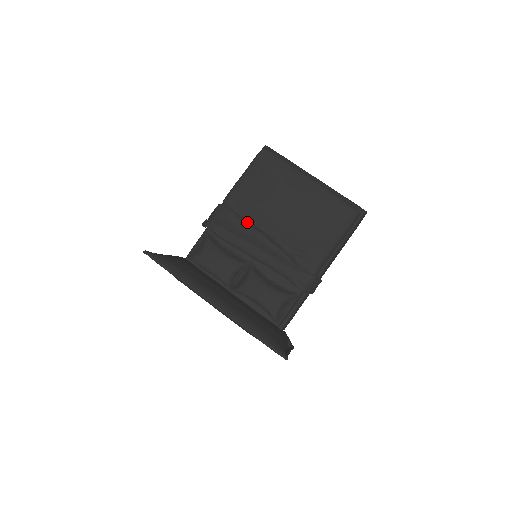
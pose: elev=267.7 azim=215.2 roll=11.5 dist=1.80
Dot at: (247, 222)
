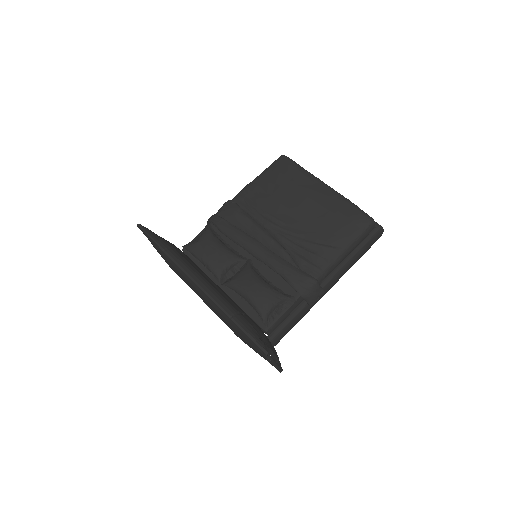
Dot at: (252, 218)
